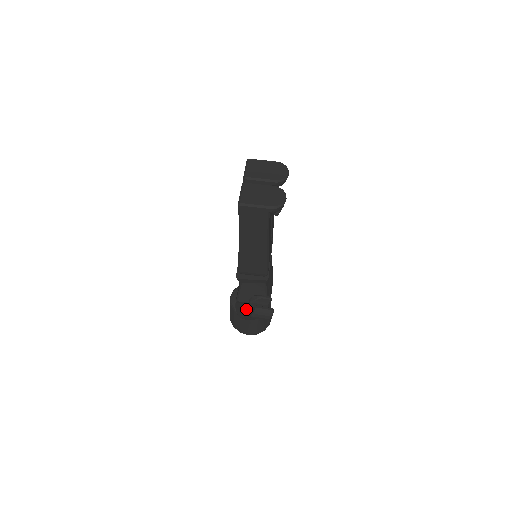
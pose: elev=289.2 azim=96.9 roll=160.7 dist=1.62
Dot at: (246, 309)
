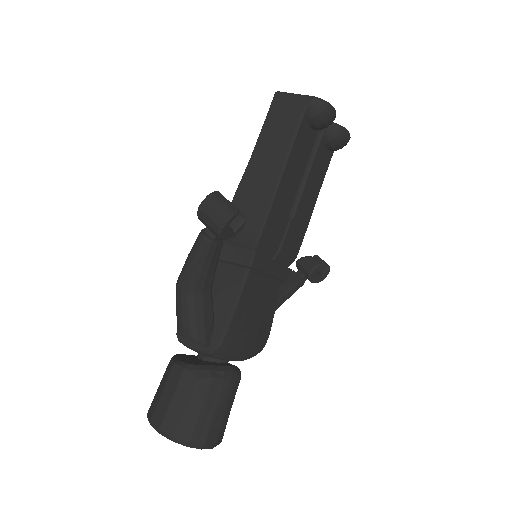
Dot at: occluded
